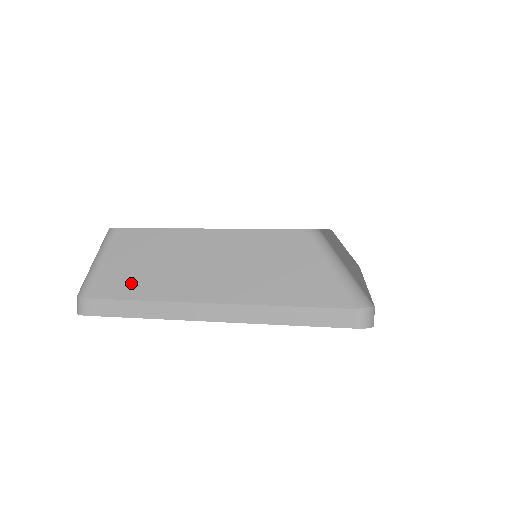
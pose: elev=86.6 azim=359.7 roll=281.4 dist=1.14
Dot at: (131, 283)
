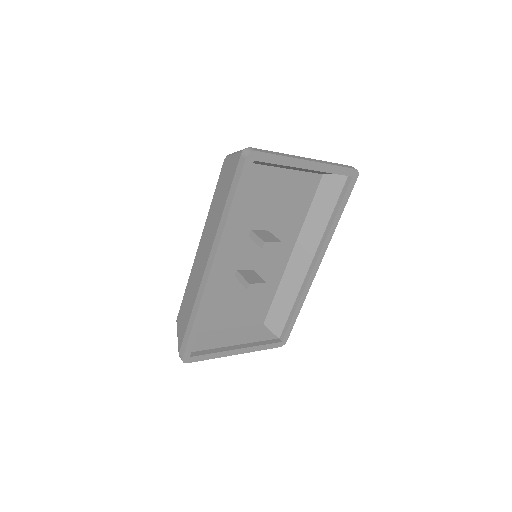
Dot at: occluded
